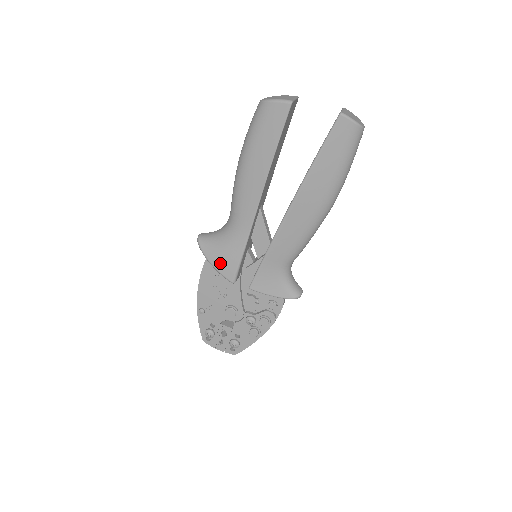
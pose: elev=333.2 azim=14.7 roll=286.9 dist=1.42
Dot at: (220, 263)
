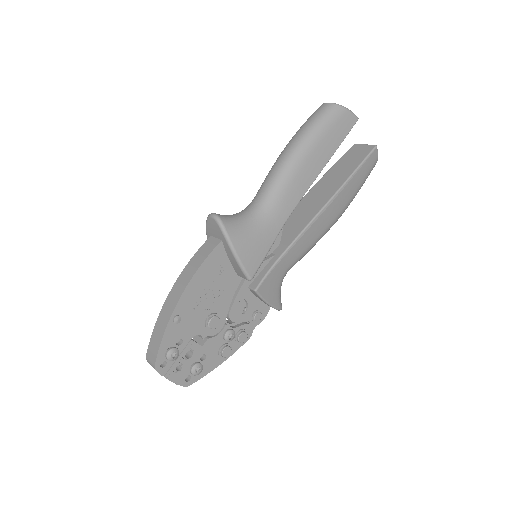
Dot at: (246, 252)
